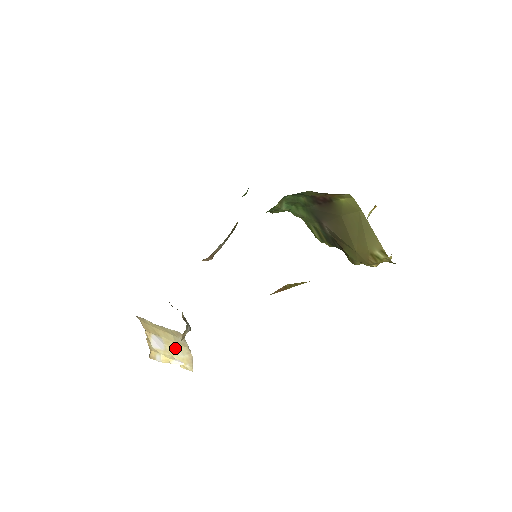
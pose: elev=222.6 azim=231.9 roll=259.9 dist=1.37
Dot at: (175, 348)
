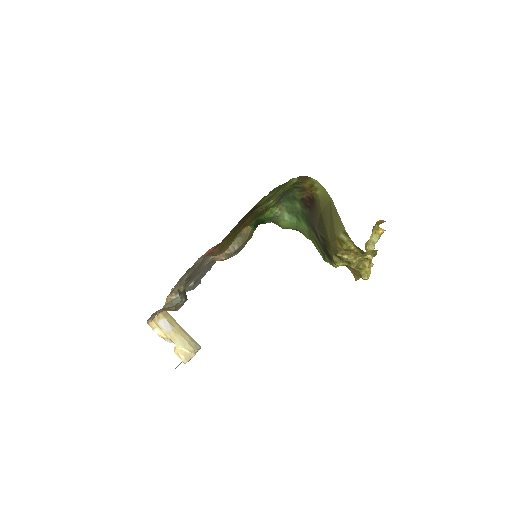
Dot at: (180, 340)
